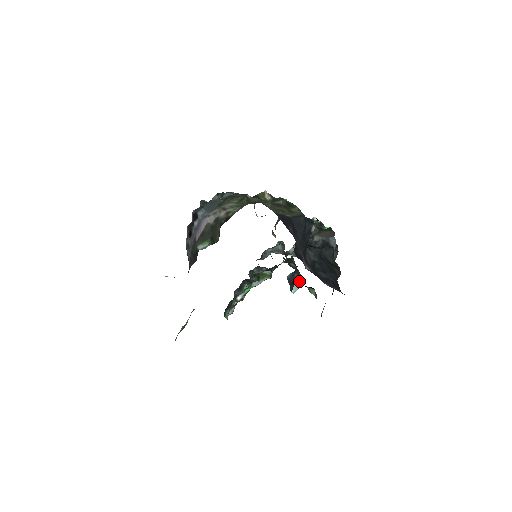
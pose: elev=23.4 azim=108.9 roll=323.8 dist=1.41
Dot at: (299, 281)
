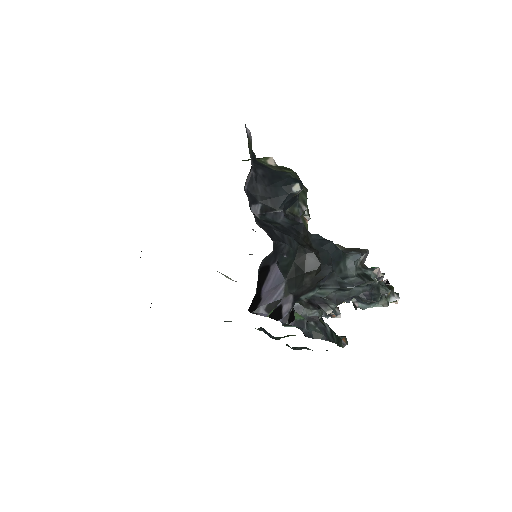
Dot at: (316, 338)
